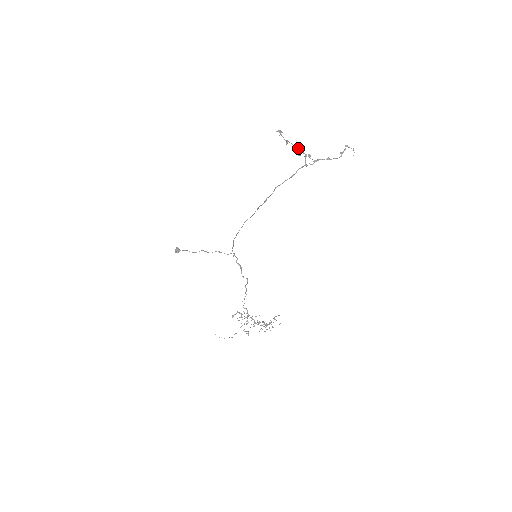
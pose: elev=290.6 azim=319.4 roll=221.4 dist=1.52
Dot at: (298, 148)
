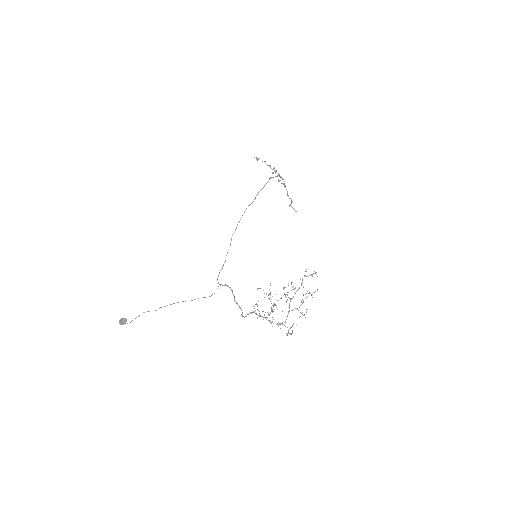
Dot at: occluded
